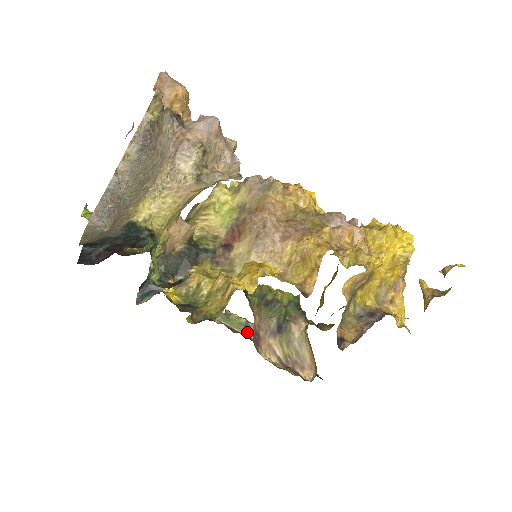
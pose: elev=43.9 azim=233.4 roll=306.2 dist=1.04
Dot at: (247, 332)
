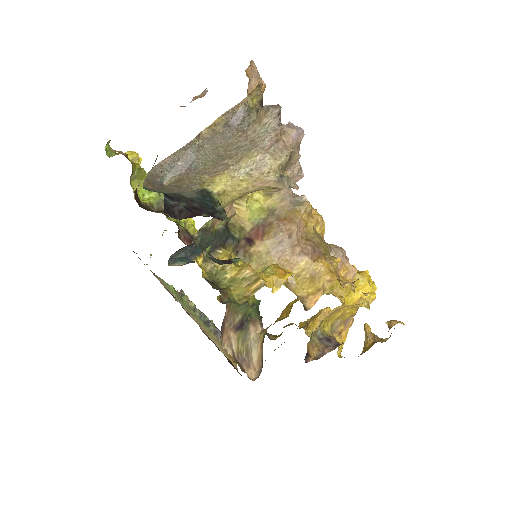
Dot at: (194, 317)
